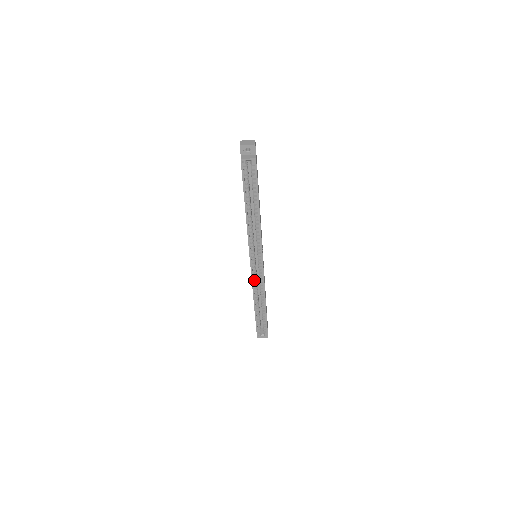
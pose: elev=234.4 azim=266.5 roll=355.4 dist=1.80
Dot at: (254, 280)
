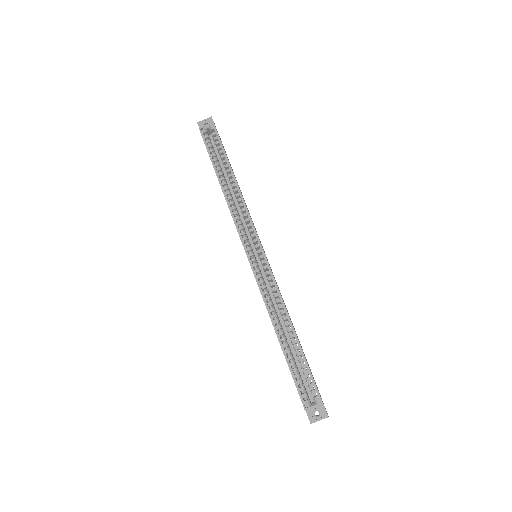
Dot at: (262, 286)
